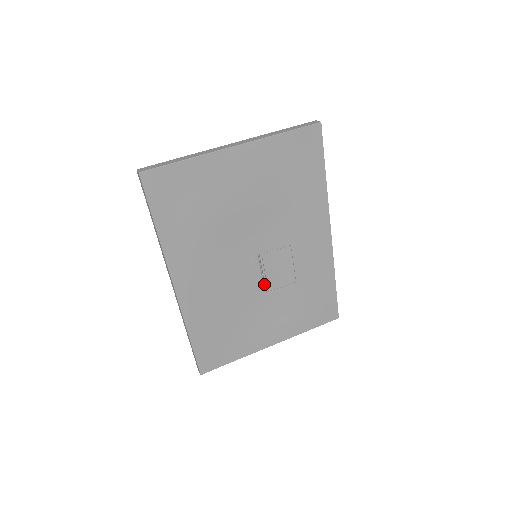
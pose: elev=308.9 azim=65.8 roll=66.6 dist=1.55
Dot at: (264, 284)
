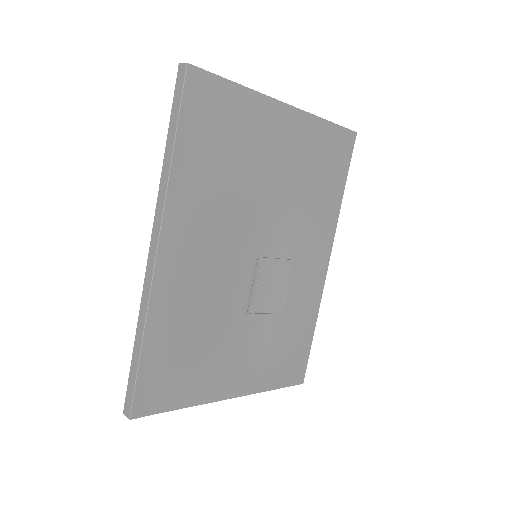
Dot at: (248, 302)
